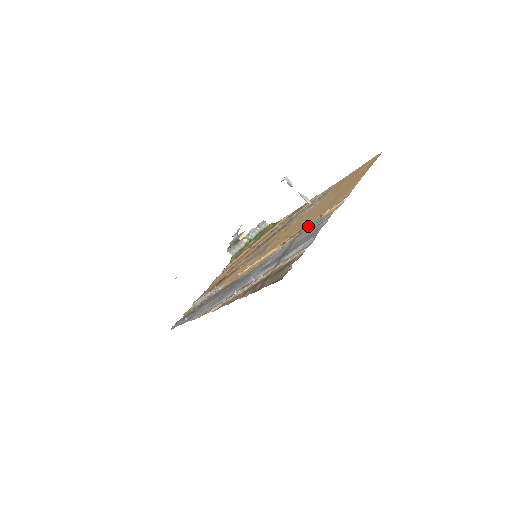
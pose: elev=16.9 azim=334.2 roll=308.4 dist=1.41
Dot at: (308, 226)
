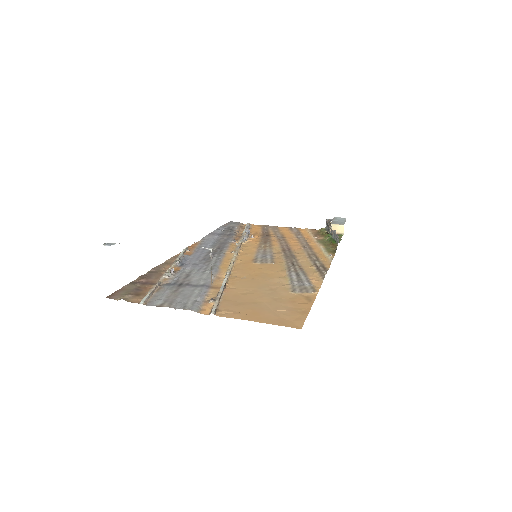
Dot at: (219, 292)
